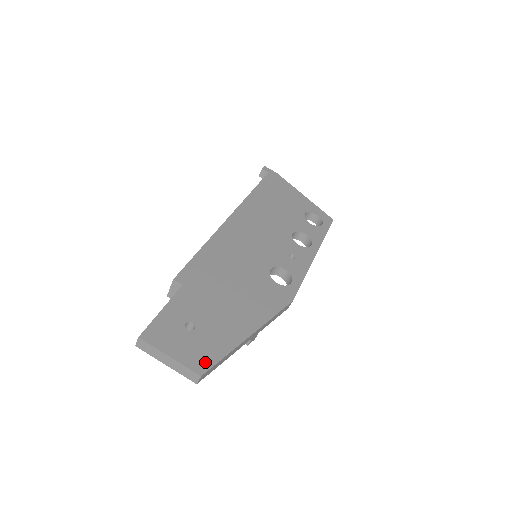
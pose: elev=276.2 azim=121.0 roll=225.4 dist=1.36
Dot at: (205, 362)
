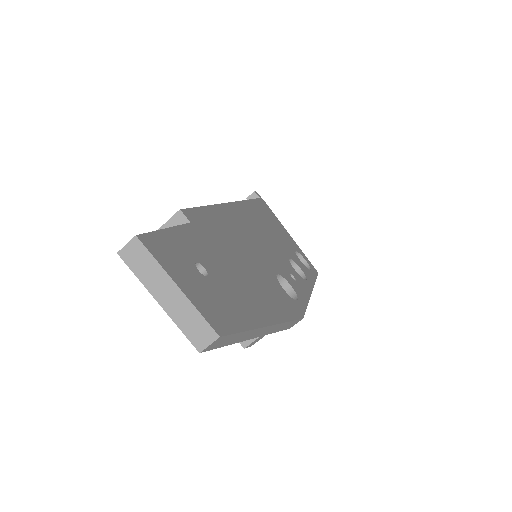
Dot at: (223, 322)
